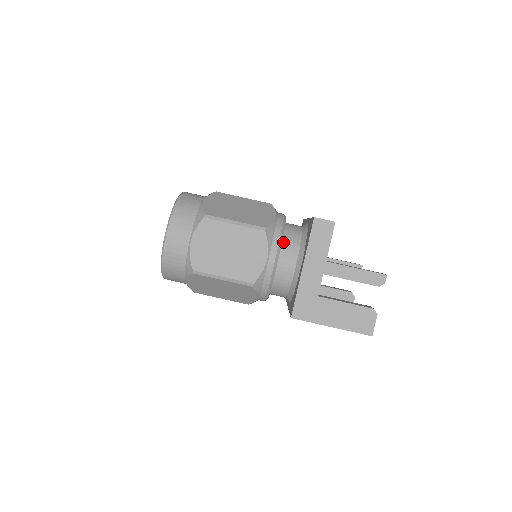
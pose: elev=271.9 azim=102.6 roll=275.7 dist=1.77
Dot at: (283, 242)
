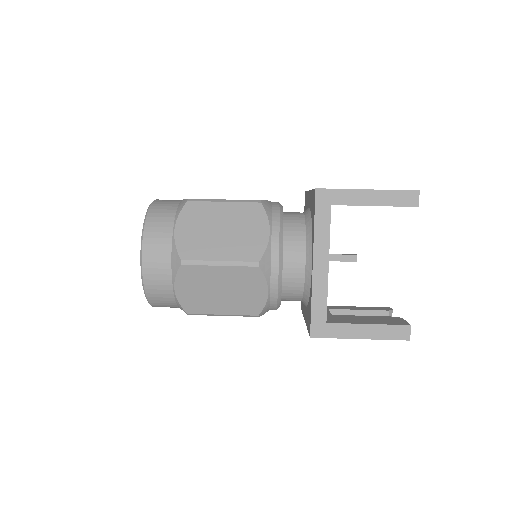
Dot at: occluded
